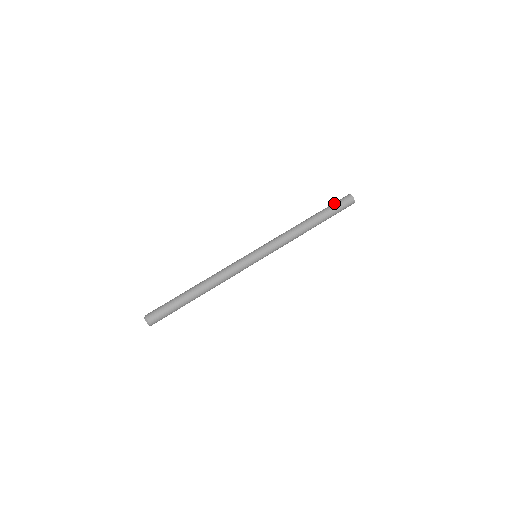
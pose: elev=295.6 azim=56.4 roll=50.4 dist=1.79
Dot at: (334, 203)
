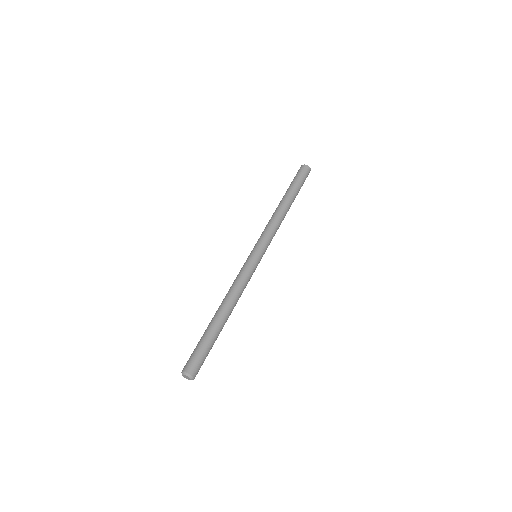
Dot at: (293, 179)
